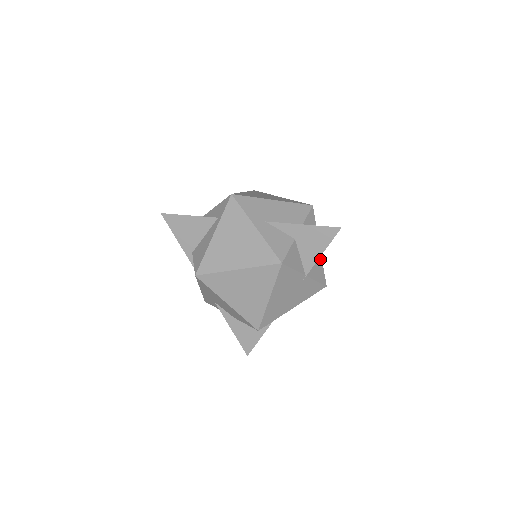
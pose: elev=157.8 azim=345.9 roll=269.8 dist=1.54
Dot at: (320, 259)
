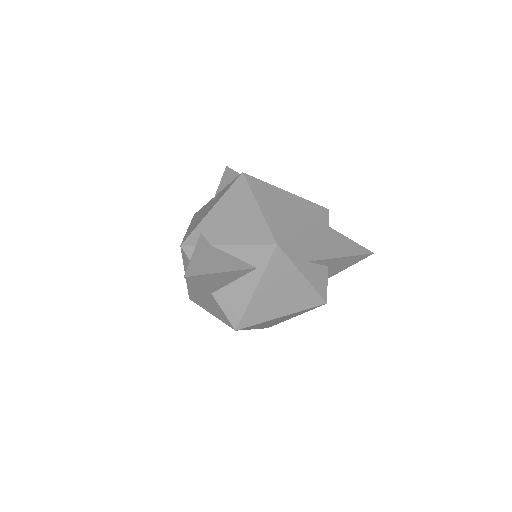
Dot at: occluded
